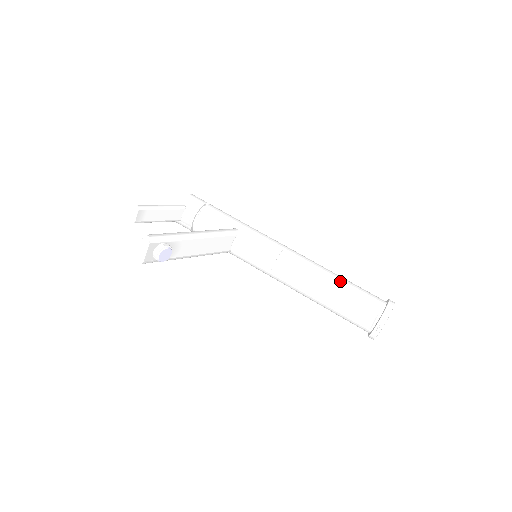
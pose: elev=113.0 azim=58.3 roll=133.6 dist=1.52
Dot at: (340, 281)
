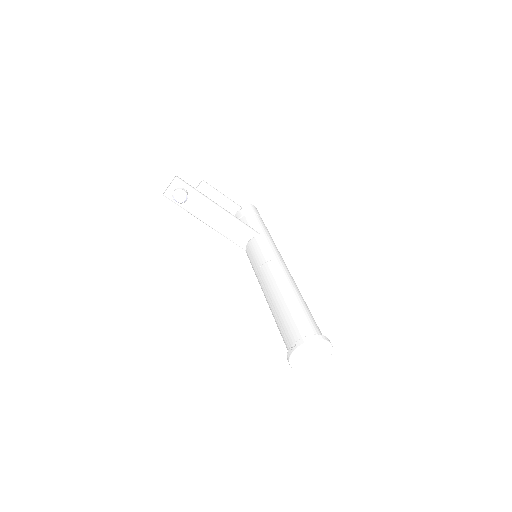
Dot at: (297, 300)
